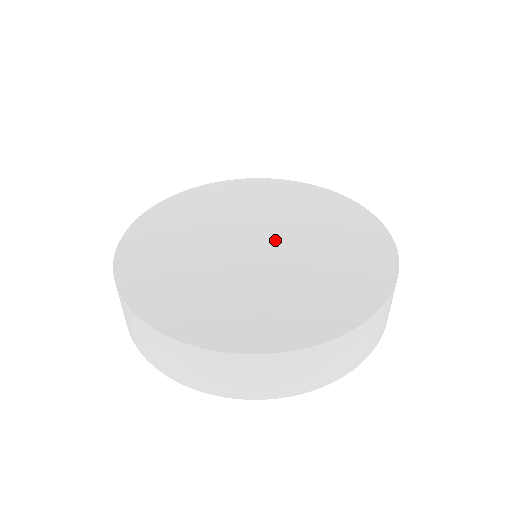
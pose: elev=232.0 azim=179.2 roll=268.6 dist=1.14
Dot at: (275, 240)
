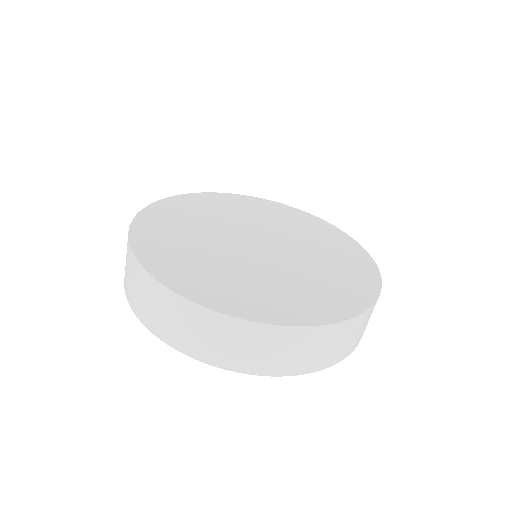
Dot at: (268, 239)
